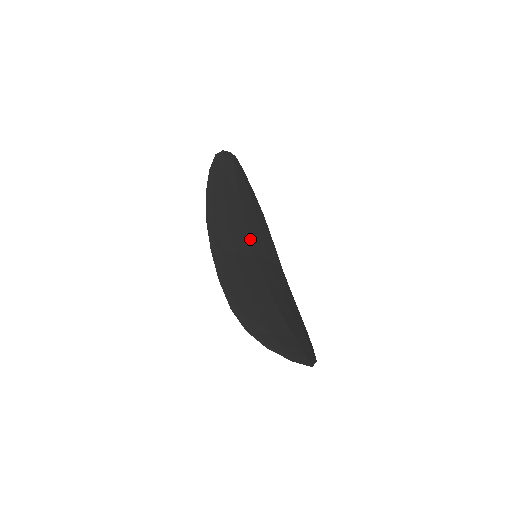
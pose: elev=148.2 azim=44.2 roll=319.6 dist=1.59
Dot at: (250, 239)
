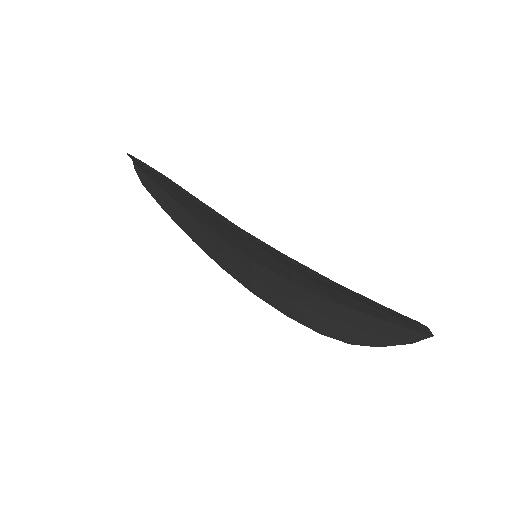
Dot at: occluded
